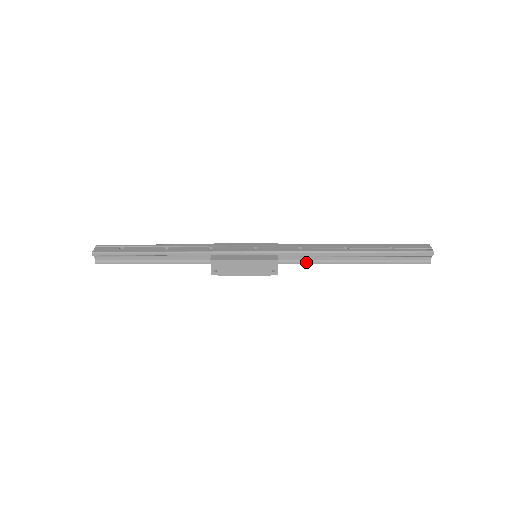
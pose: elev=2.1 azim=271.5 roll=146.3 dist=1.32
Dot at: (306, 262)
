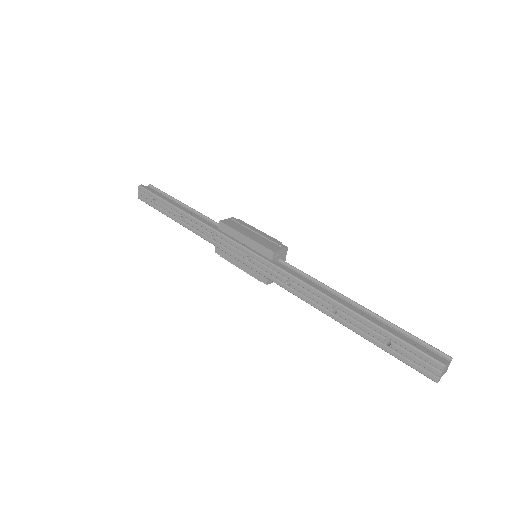
Dot at: occluded
